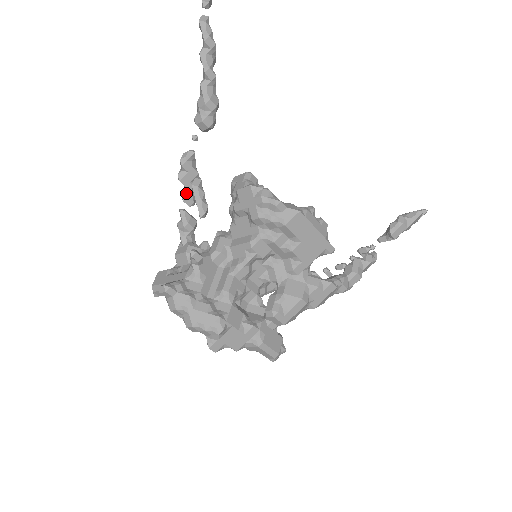
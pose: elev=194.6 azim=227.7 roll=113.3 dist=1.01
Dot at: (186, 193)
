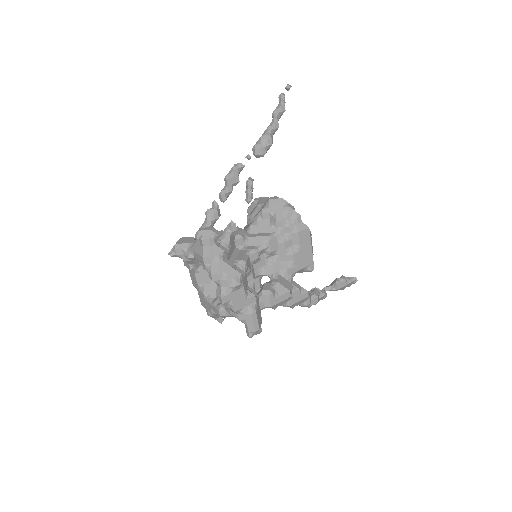
Dot at: (225, 191)
